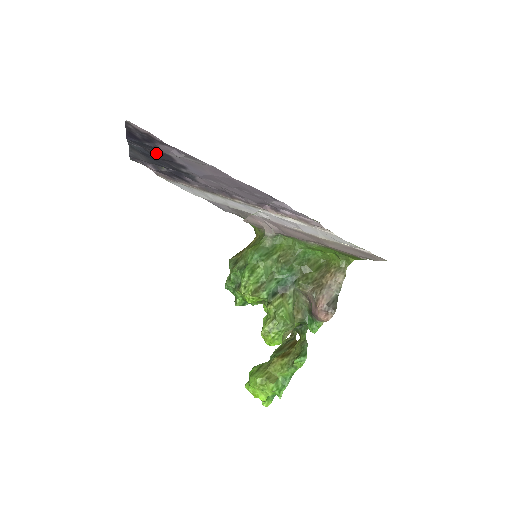
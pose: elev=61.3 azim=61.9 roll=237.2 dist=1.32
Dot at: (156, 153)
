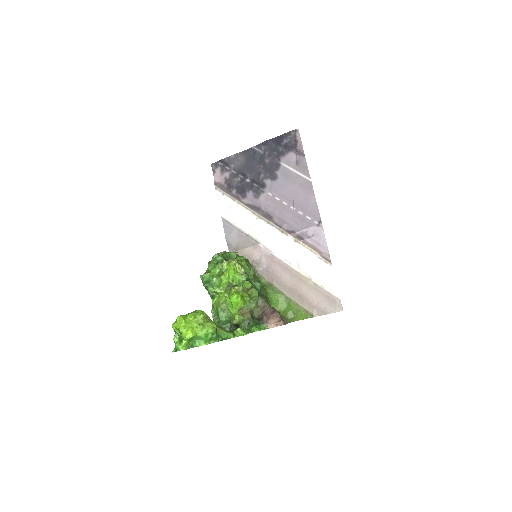
Dot at: (269, 160)
